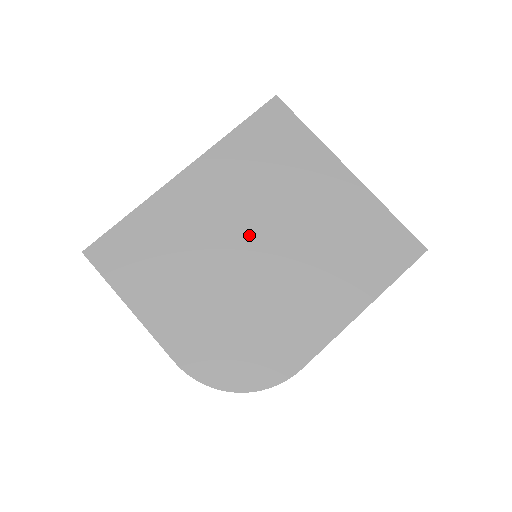
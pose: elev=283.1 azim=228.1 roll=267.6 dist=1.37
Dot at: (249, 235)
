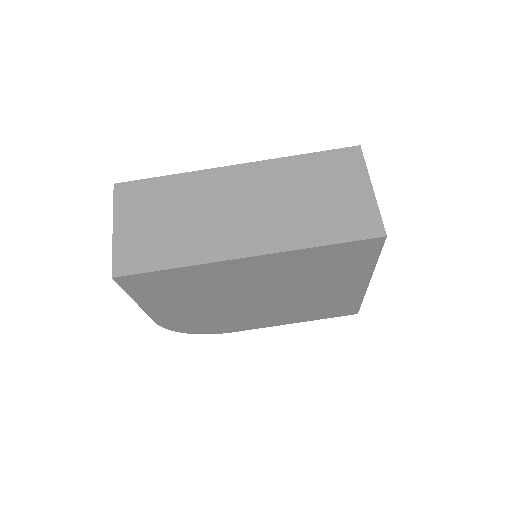
Dot at: (261, 293)
